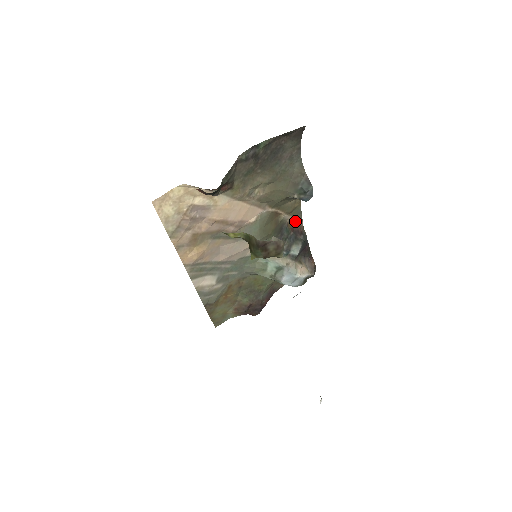
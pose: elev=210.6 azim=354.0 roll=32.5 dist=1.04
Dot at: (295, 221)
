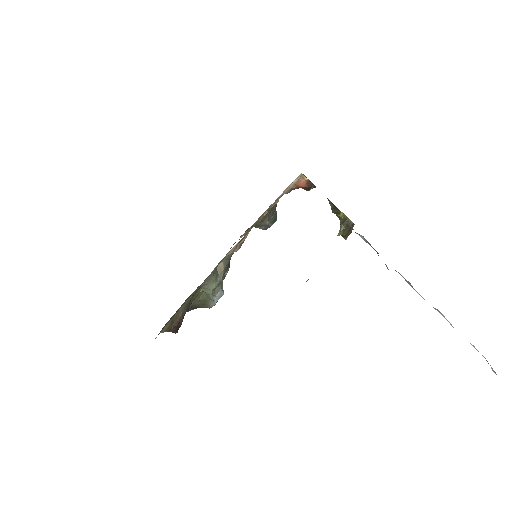
Dot at: (230, 248)
